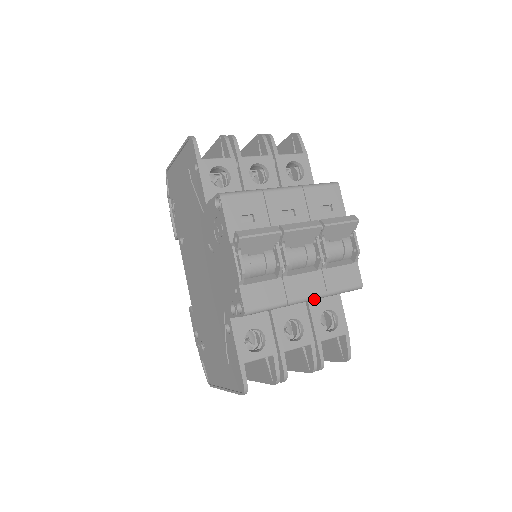
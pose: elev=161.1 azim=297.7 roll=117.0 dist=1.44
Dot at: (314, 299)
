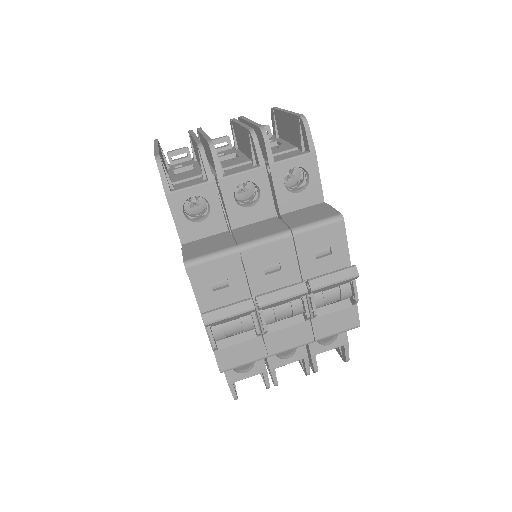
Dot at: (300, 346)
